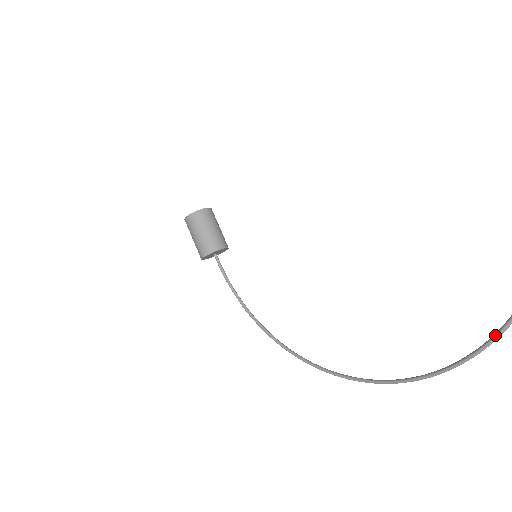
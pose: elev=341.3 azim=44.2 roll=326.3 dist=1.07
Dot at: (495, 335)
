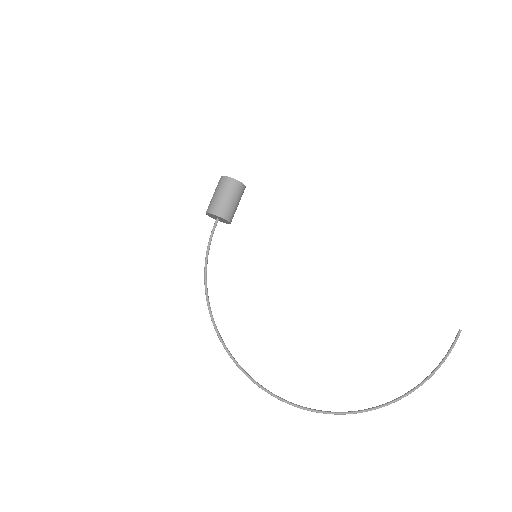
Dot at: (359, 411)
